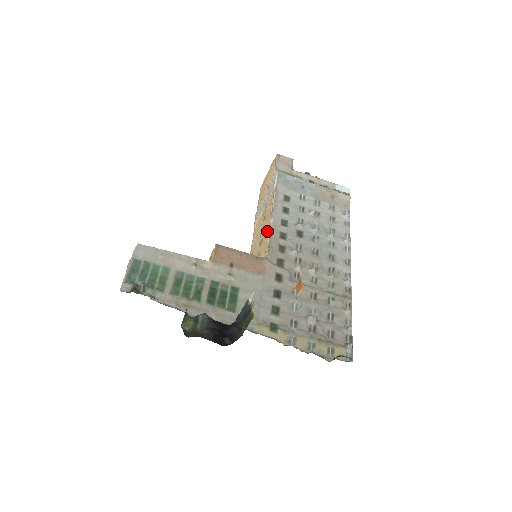
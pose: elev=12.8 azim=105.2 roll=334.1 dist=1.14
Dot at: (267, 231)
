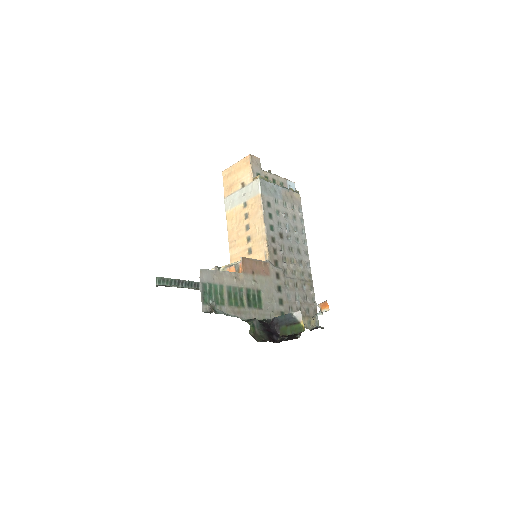
Dot at: (260, 234)
